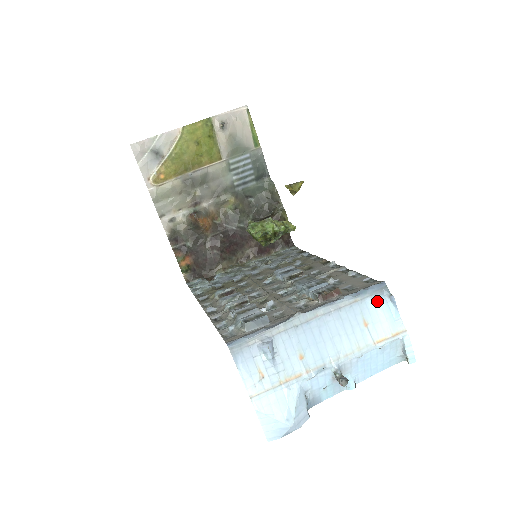
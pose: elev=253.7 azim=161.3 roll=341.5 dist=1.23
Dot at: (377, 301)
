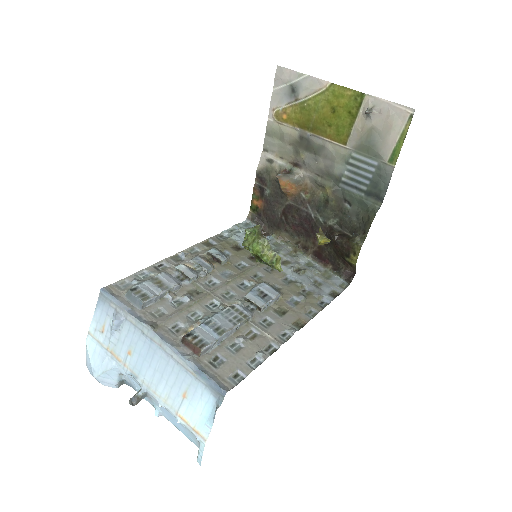
Dot at: (207, 395)
